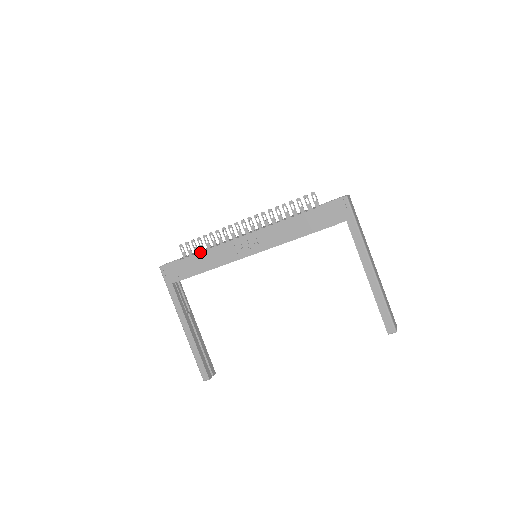
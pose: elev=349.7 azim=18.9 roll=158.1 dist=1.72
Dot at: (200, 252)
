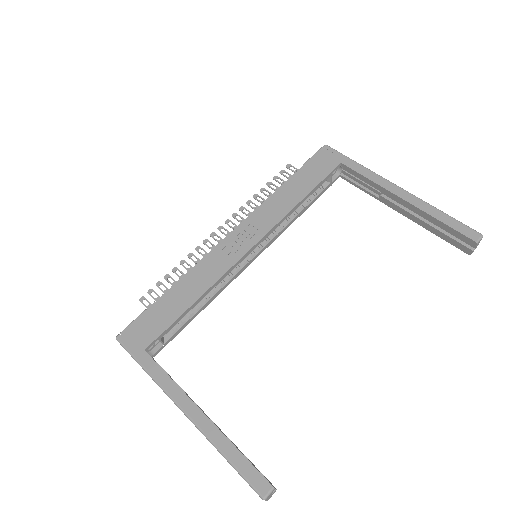
Dot at: (176, 282)
